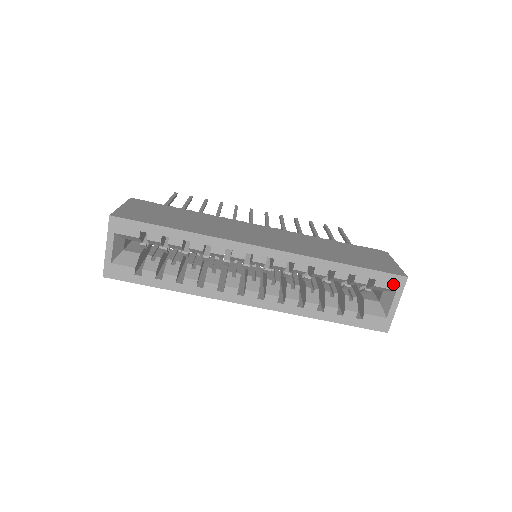
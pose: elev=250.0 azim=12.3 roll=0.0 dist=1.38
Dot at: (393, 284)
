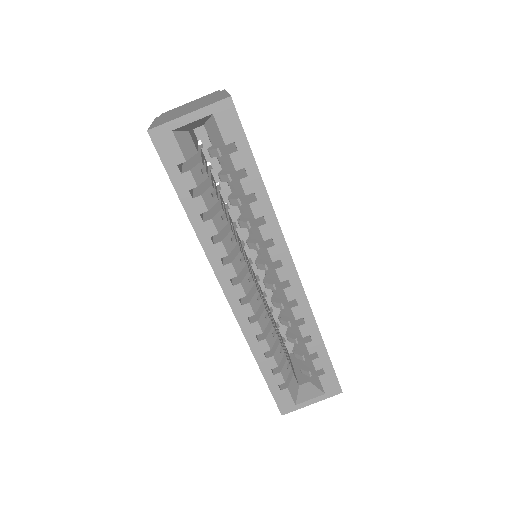
Dot at: (329, 387)
